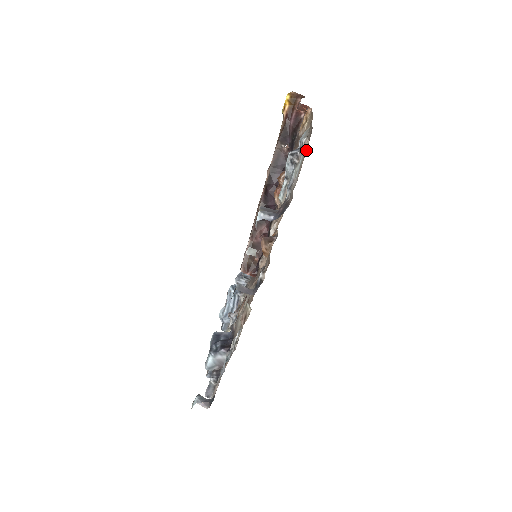
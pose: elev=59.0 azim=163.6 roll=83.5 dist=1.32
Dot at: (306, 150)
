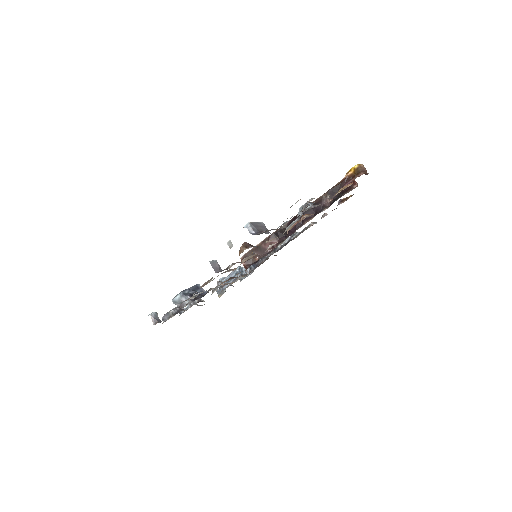
Dot at: occluded
